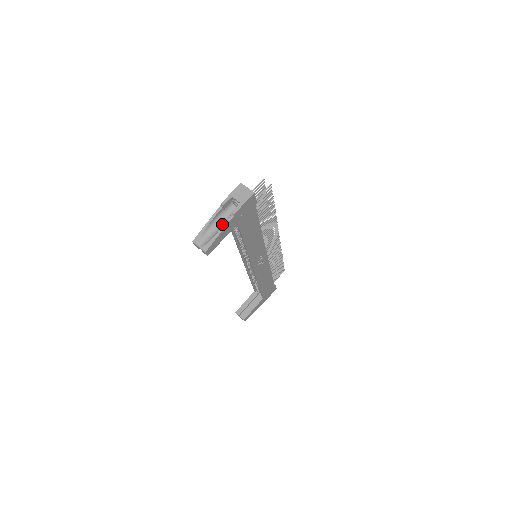
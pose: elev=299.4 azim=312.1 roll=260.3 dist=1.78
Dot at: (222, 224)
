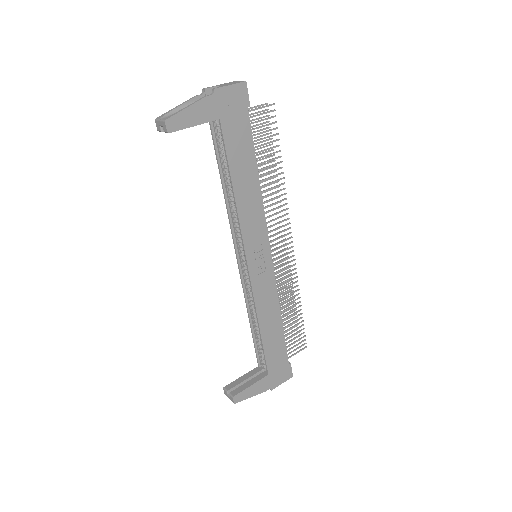
Dot at: occluded
